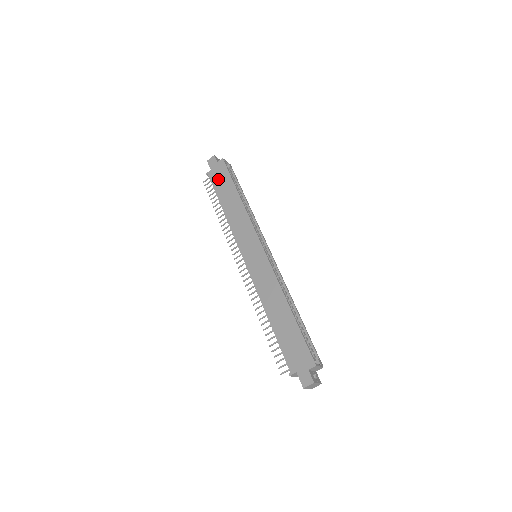
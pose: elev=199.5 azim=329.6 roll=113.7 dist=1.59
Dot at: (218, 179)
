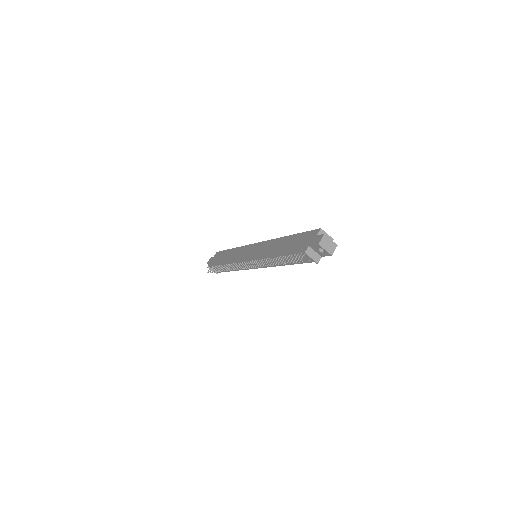
Dot at: (216, 260)
